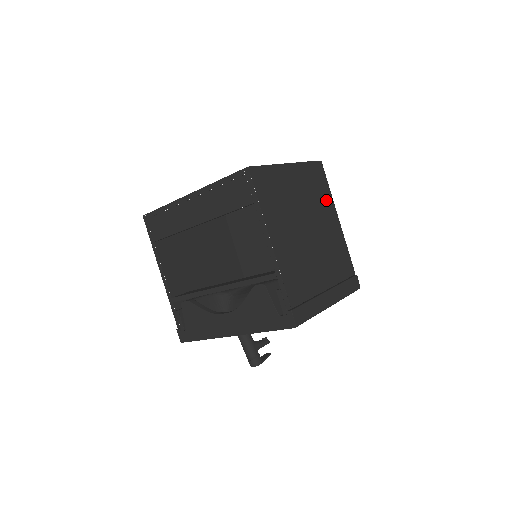
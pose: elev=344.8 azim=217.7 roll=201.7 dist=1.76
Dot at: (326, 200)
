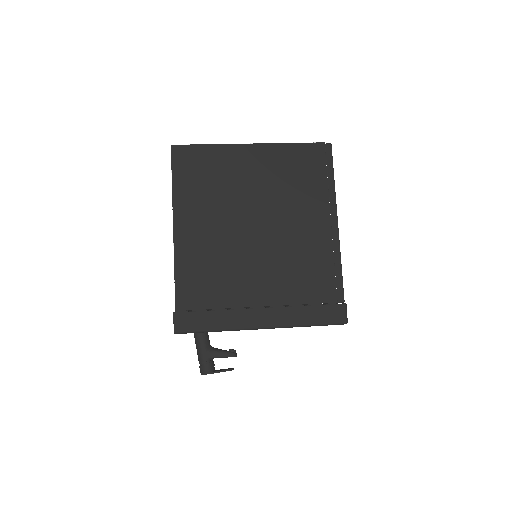
Dot at: (316, 194)
